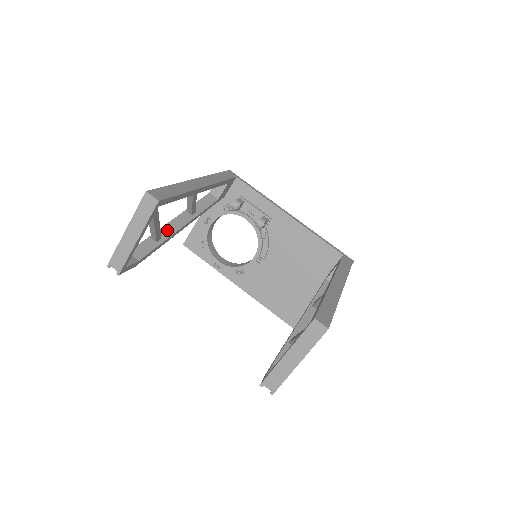
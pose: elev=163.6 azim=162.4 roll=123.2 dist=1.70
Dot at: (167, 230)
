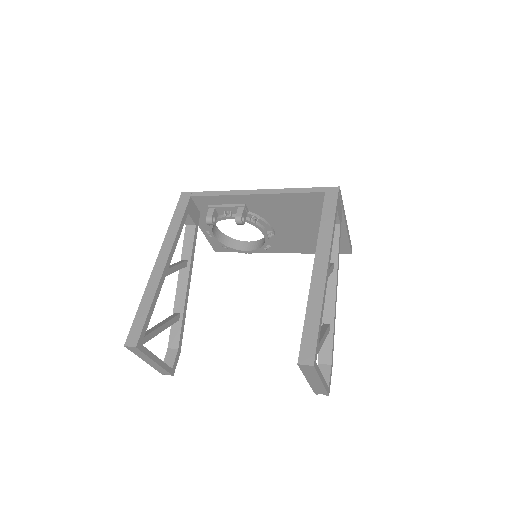
Dot at: (179, 301)
